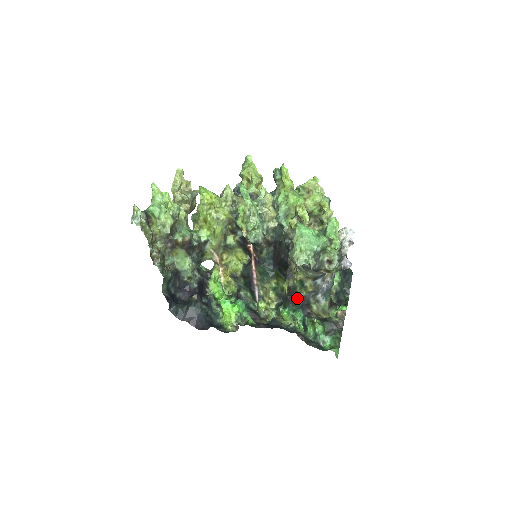
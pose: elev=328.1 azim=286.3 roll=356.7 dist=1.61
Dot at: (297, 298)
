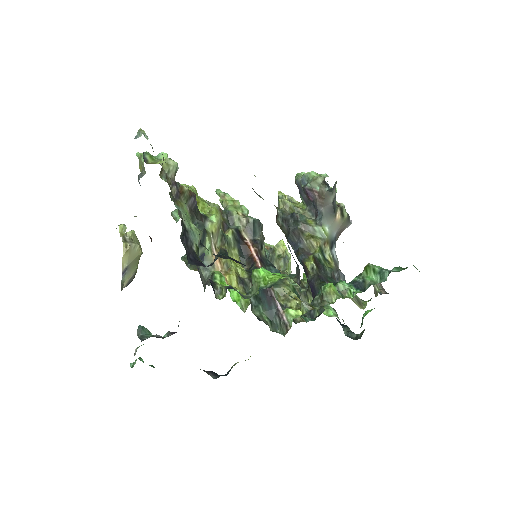
Dot at: (327, 274)
